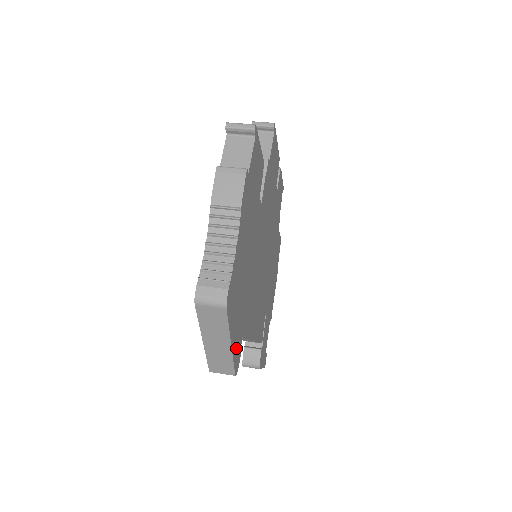
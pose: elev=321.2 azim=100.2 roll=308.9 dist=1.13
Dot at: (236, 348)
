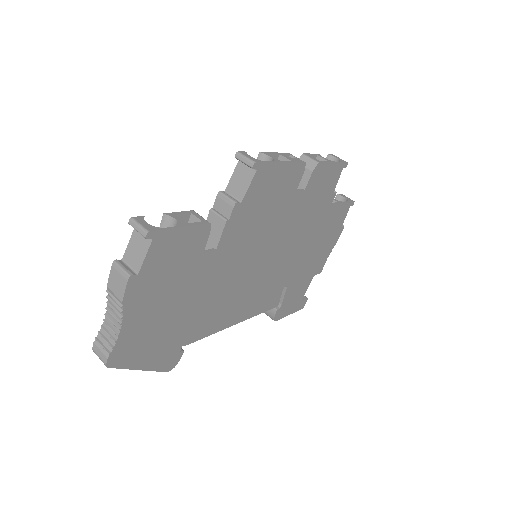
Dot at: (161, 362)
